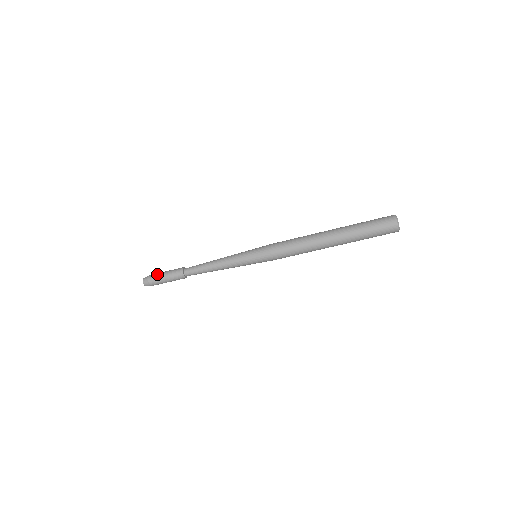
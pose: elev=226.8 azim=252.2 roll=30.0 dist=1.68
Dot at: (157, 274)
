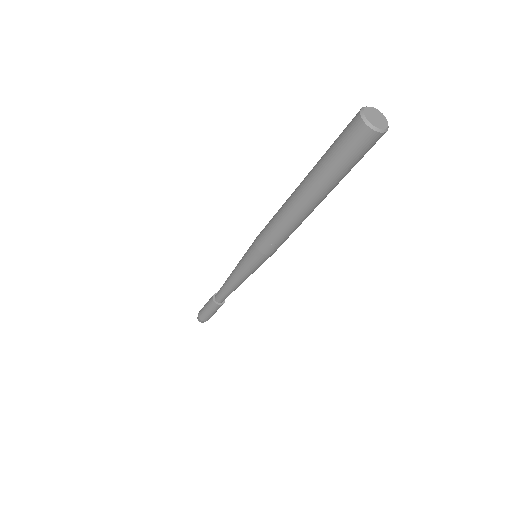
Dot at: (201, 312)
